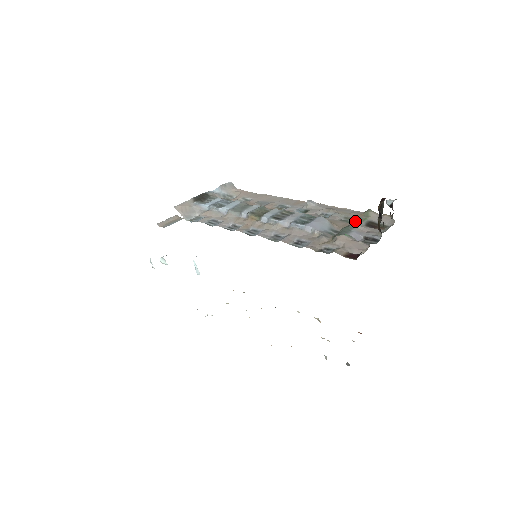
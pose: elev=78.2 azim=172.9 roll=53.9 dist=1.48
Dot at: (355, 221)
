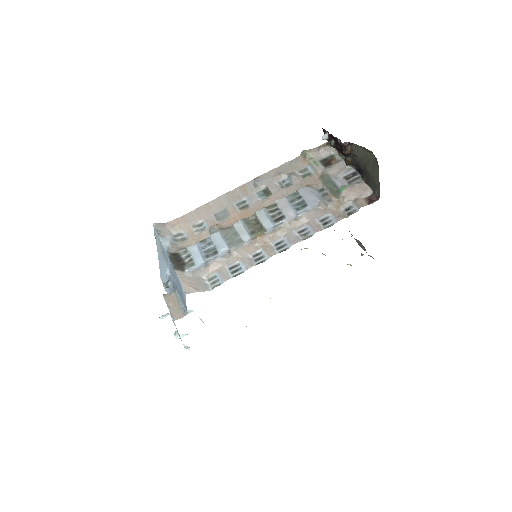
Dot at: (314, 170)
